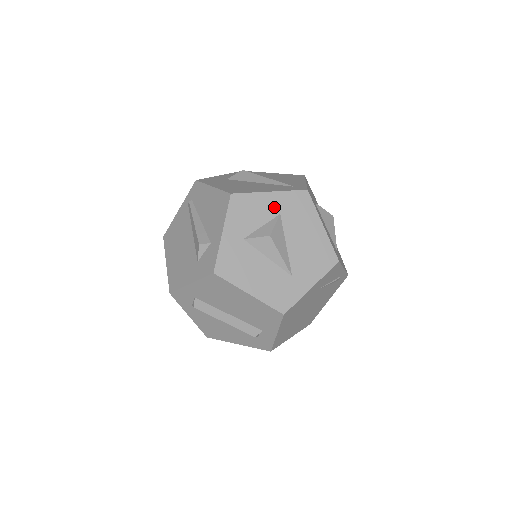
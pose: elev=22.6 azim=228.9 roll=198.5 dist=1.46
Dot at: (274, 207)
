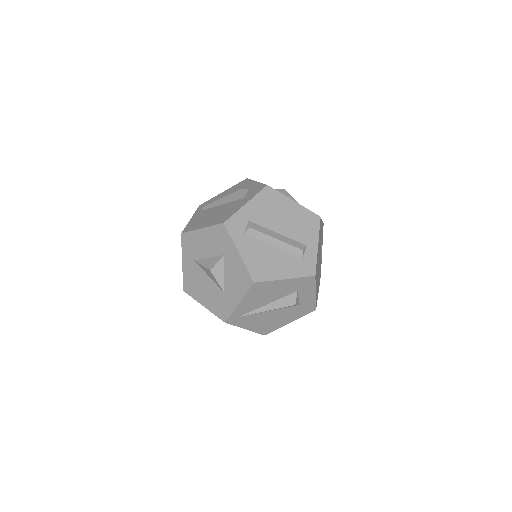
Dot at: occluded
